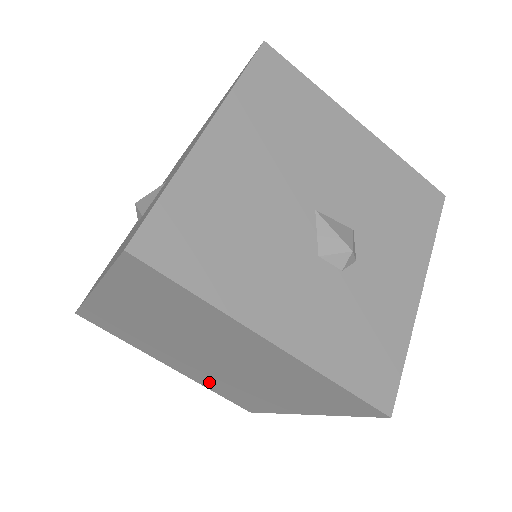
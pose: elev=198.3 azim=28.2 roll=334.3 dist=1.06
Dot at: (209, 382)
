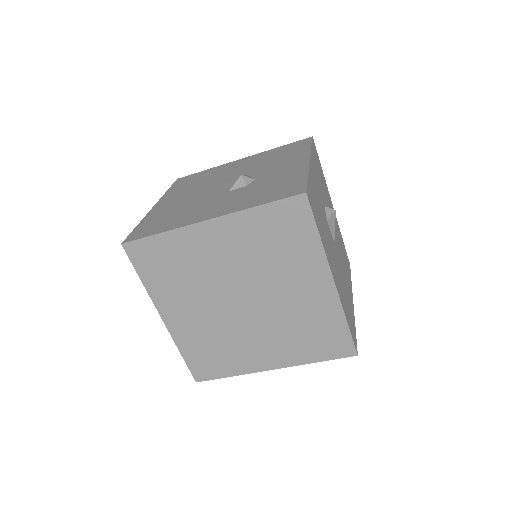
Dot at: (295, 347)
